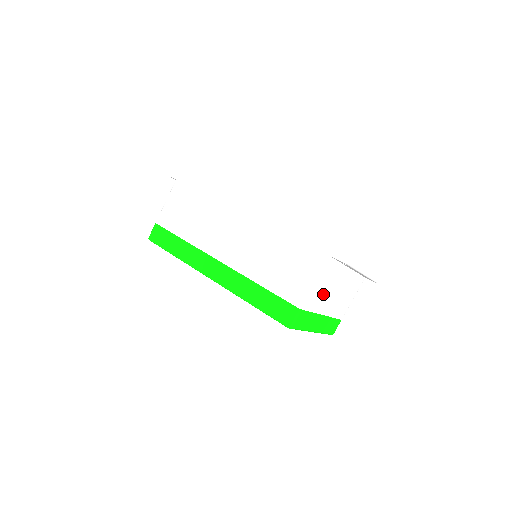
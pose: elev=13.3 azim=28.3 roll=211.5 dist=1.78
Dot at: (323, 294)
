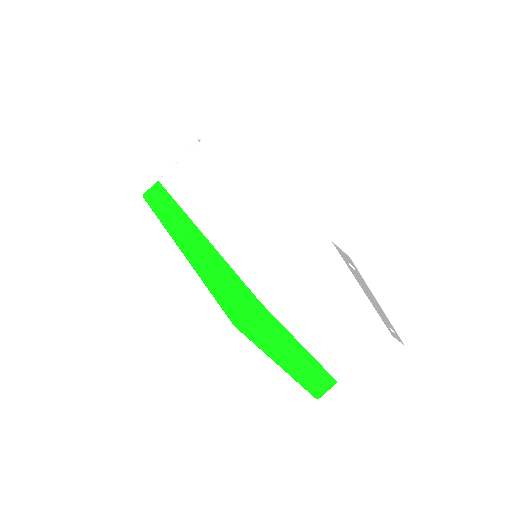
Dot at: (309, 306)
